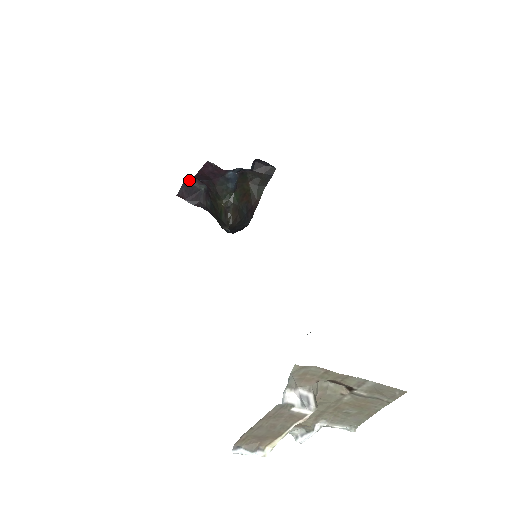
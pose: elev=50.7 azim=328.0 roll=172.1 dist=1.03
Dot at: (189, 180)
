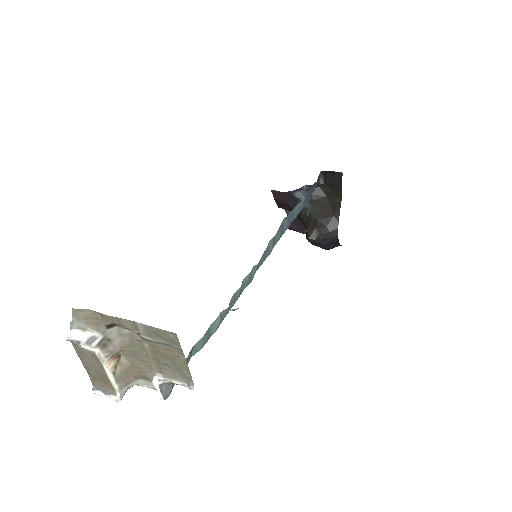
Dot at: occluded
